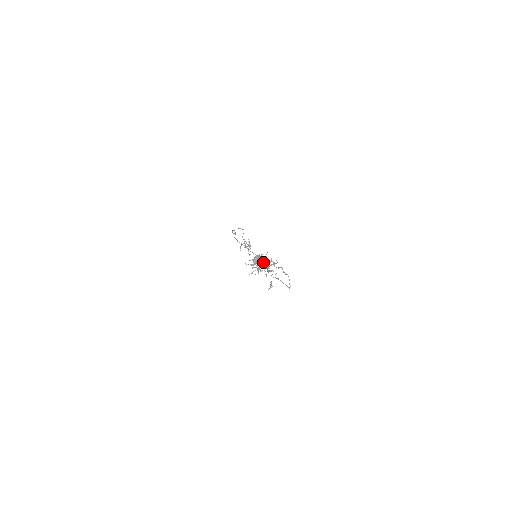
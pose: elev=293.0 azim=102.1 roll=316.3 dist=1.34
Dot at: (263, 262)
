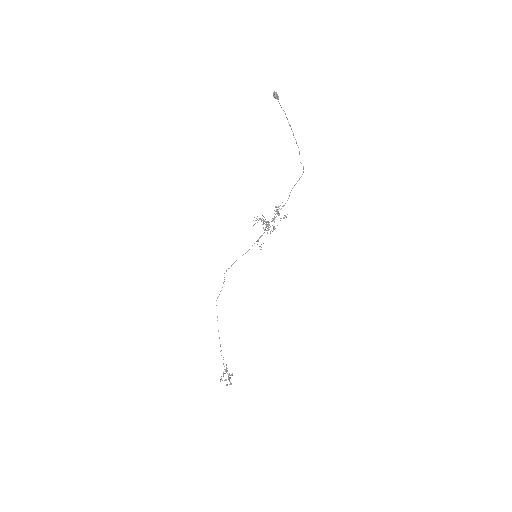
Dot at: occluded
